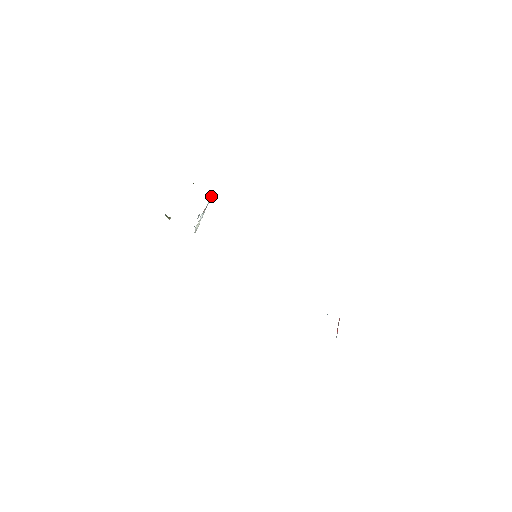
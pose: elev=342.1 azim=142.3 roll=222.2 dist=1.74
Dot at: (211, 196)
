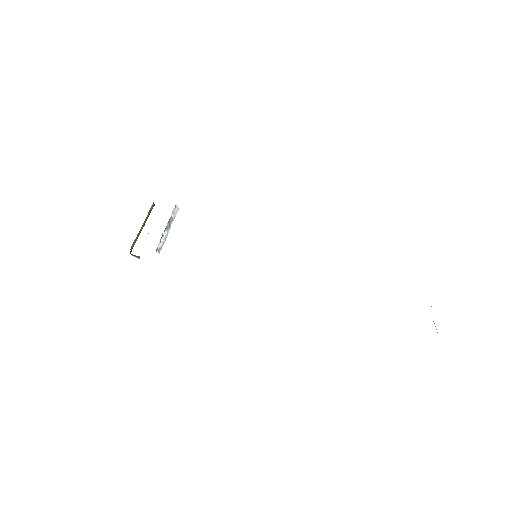
Dot at: (174, 210)
